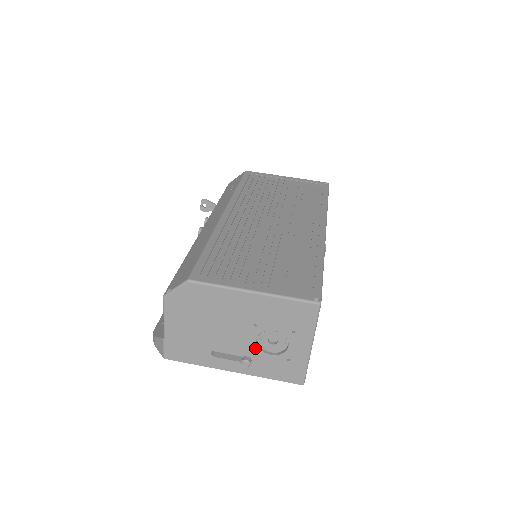
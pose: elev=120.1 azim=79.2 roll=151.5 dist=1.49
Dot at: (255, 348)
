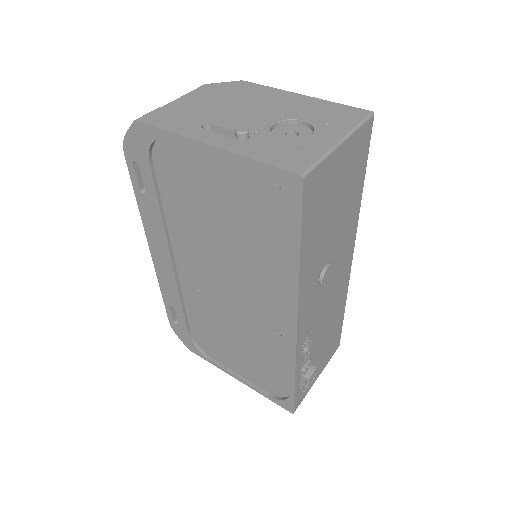
Dot at: (265, 130)
